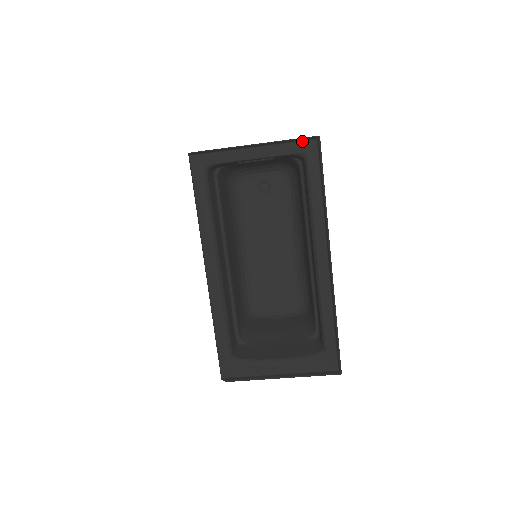
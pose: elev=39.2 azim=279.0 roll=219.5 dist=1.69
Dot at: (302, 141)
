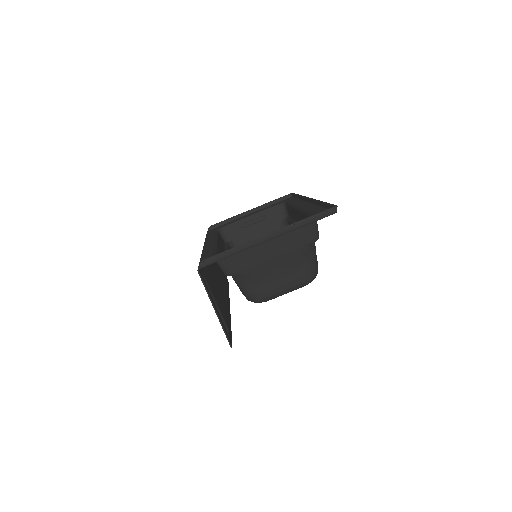
Dot at: (282, 201)
